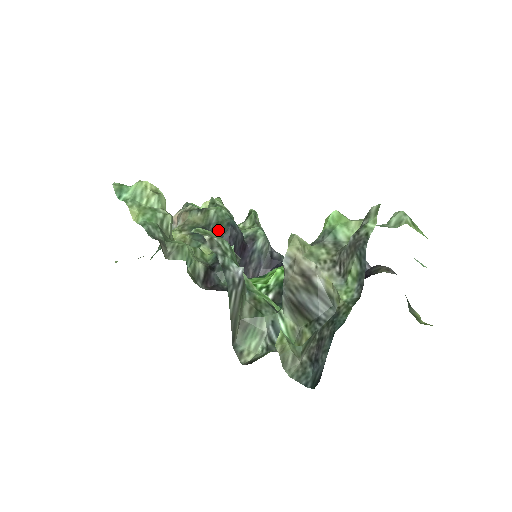
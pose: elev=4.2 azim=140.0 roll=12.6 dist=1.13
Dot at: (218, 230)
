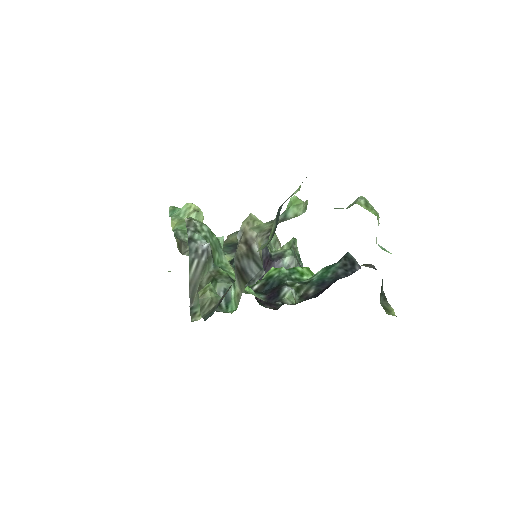
Dot at: occluded
